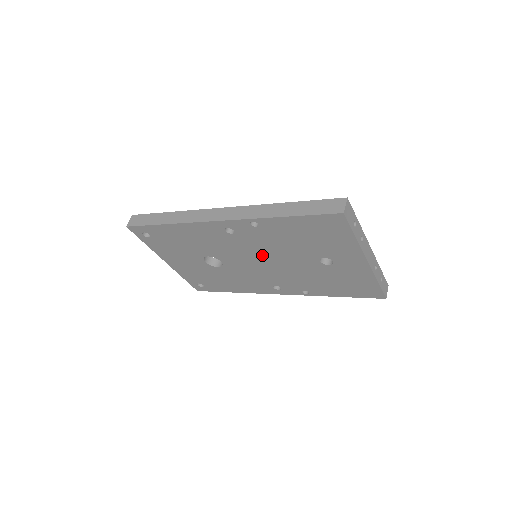
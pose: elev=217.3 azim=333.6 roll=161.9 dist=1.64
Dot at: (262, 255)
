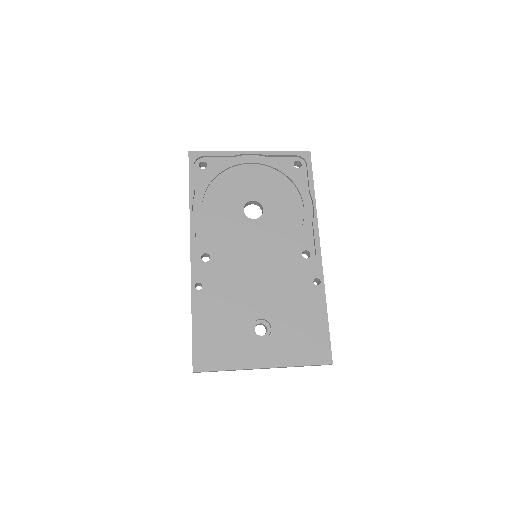
Dot at: occluded
